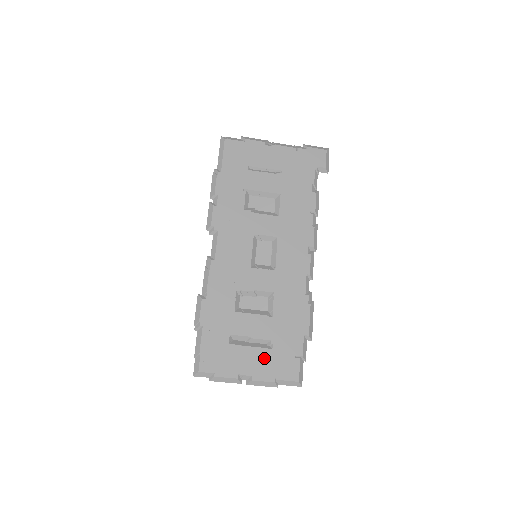
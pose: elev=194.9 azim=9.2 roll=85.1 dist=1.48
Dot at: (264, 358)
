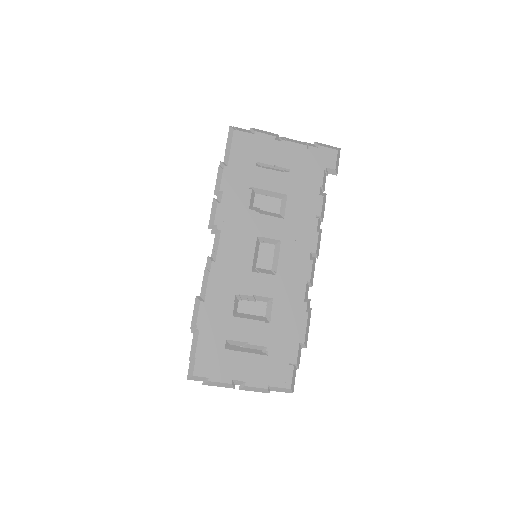
Dot at: (259, 364)
